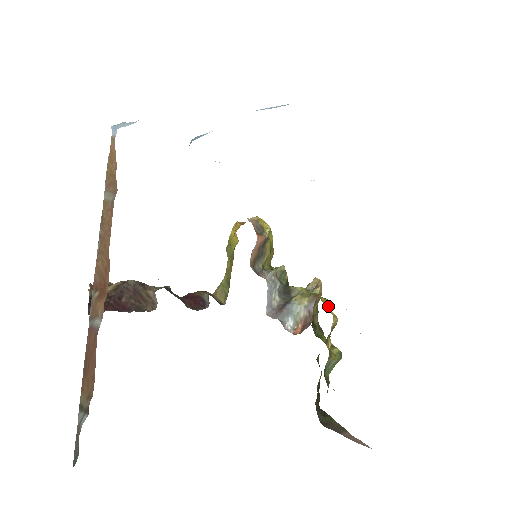
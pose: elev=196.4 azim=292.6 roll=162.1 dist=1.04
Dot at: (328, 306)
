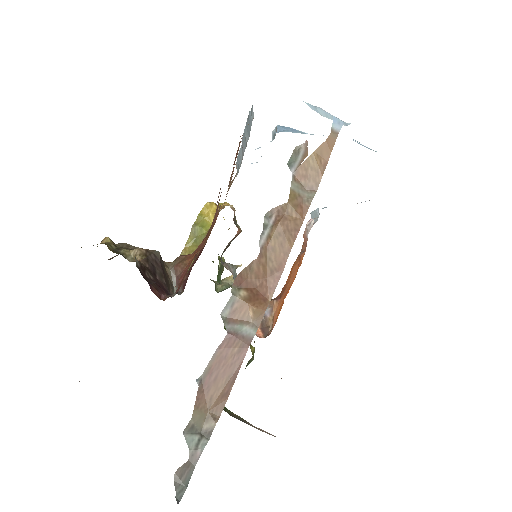
Dot at: occluded
